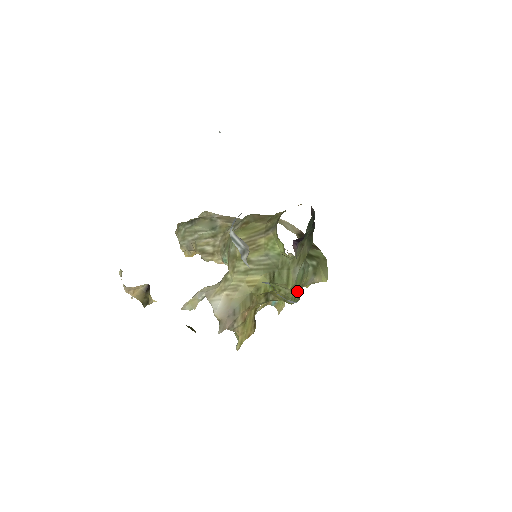
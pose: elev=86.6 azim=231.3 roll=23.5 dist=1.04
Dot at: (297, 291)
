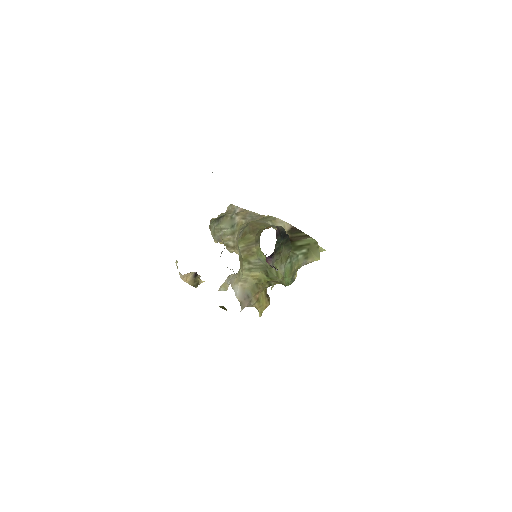
Dot at: (289, 278)
